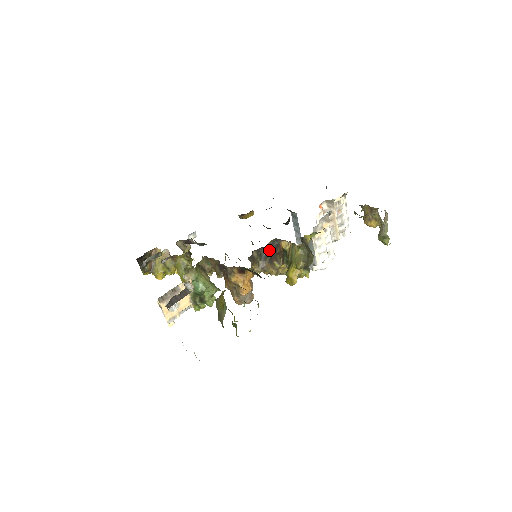
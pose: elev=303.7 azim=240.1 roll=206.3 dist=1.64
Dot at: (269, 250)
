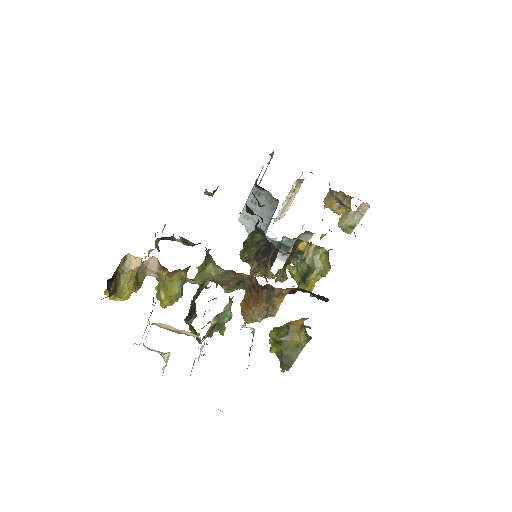
Dot at: occluded
